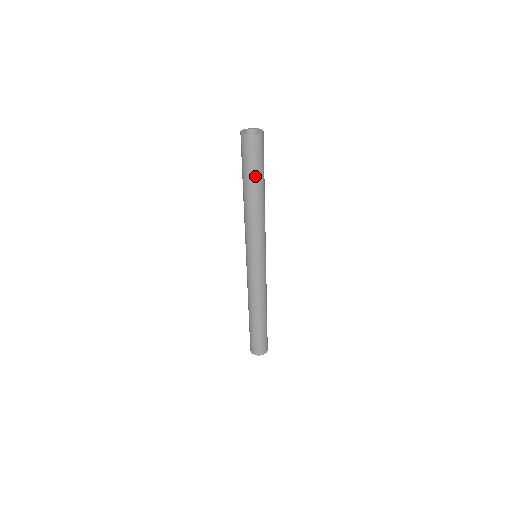
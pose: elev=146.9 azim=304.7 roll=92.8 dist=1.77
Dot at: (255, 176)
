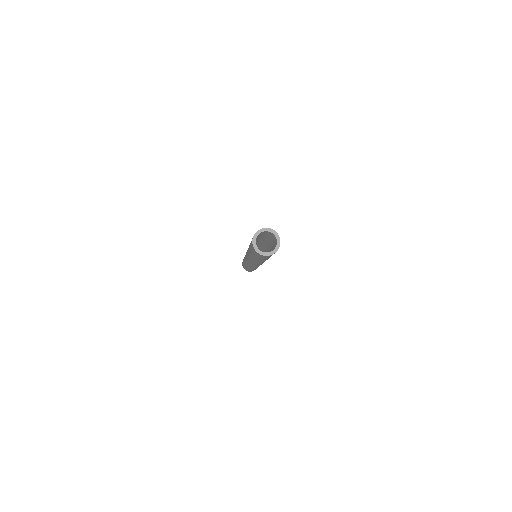
Dot at: occluded
